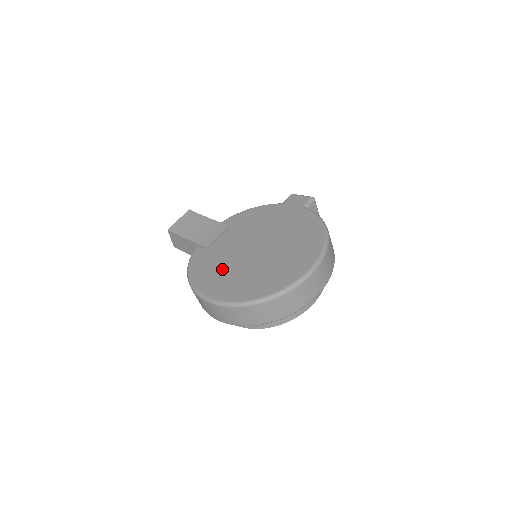
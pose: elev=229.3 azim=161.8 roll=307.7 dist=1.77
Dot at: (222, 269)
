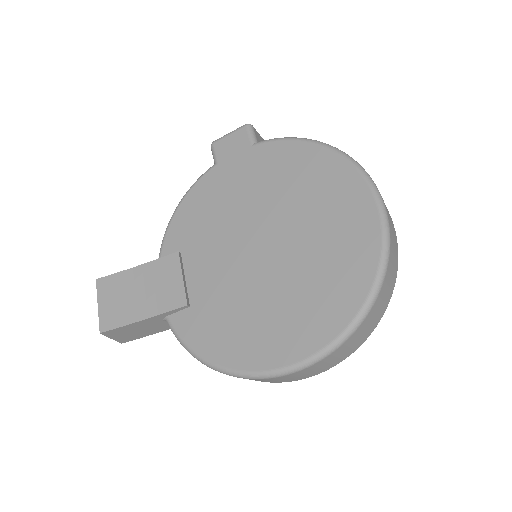
Dot at: (250, 313)
